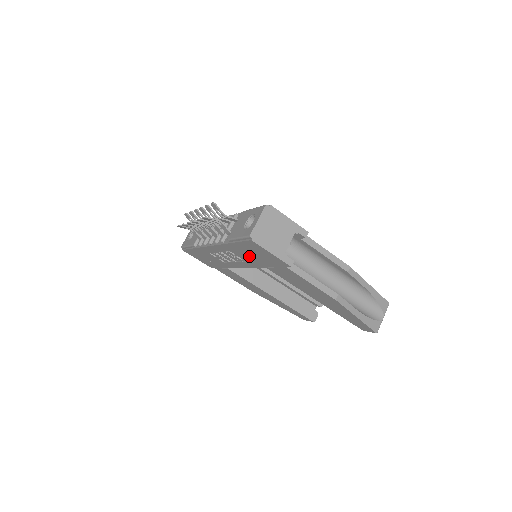
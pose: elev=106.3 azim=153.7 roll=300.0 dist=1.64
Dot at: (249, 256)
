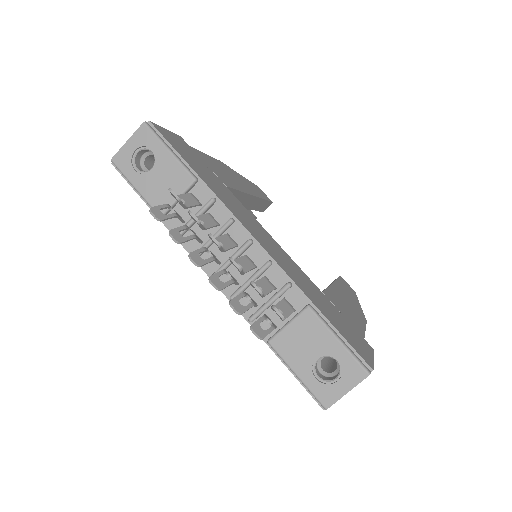
Dot at: occluded
